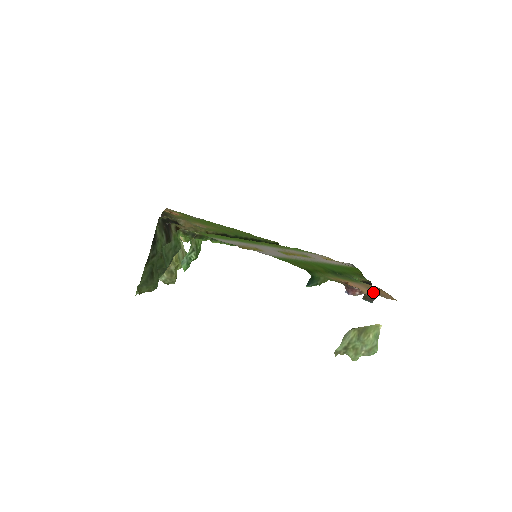
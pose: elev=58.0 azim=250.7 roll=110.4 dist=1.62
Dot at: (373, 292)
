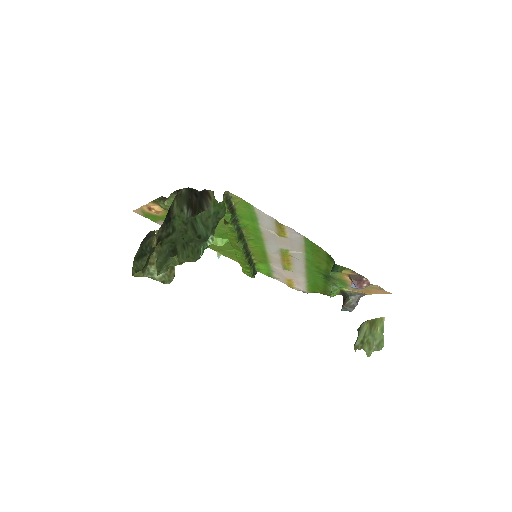
Dot at: (375, 285)
